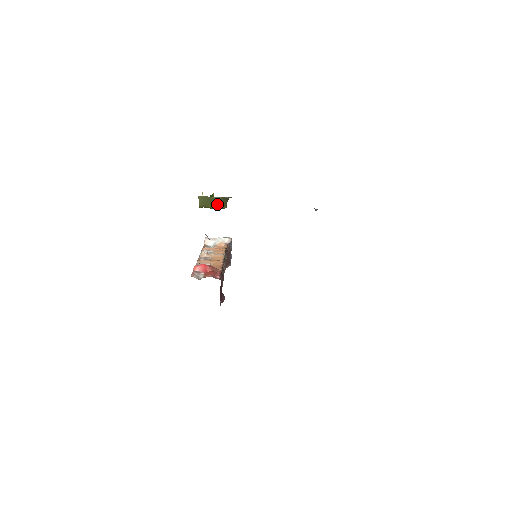
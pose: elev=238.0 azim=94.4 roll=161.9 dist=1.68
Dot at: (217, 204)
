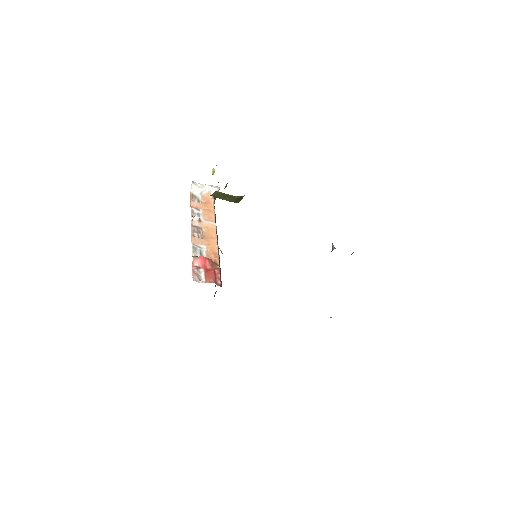
Dot at: (232, 200)
